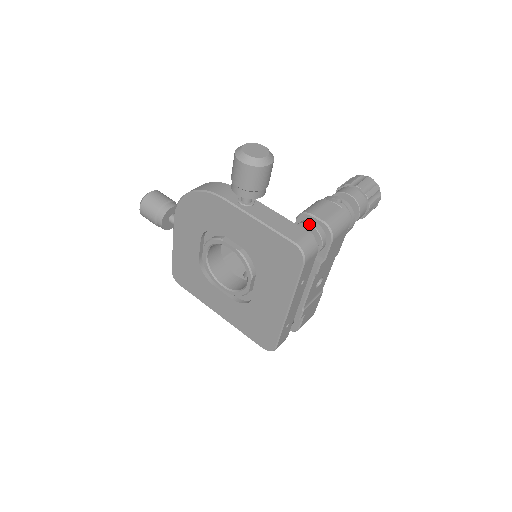
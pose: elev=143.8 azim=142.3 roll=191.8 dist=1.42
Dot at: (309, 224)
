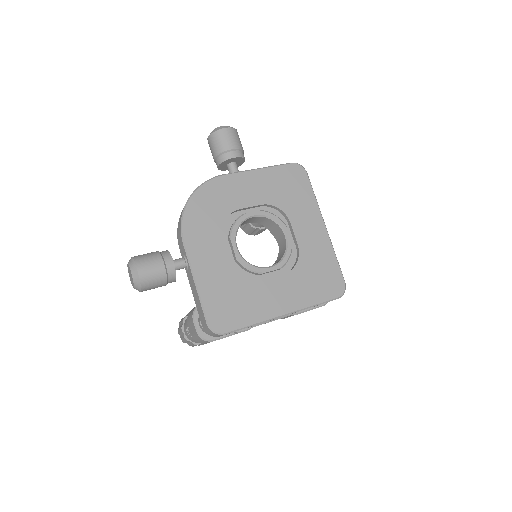
Dot at: occluded
